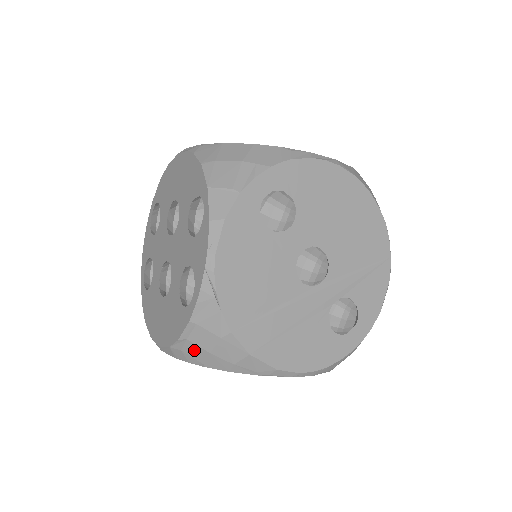
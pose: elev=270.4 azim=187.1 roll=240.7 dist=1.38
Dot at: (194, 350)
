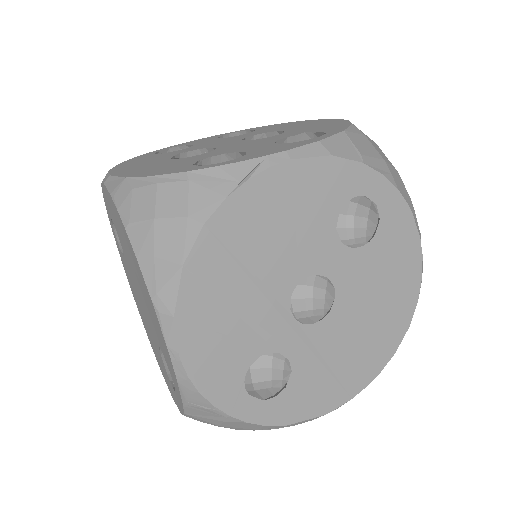
Dot at: (145, 200)
